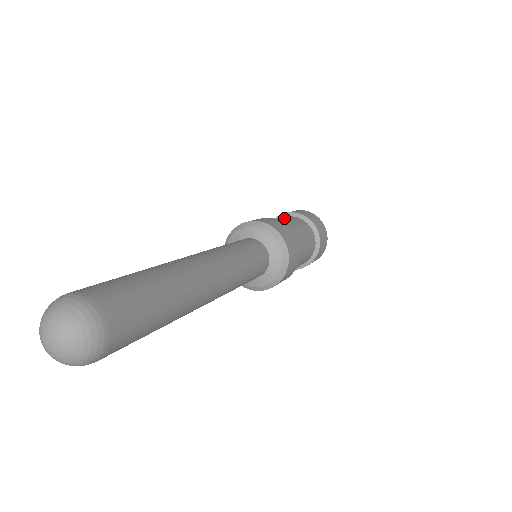
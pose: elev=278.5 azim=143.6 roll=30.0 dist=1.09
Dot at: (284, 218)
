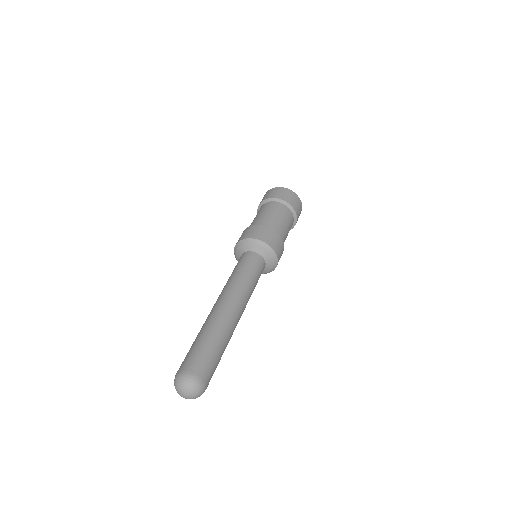
Dot at: (280, 214)
